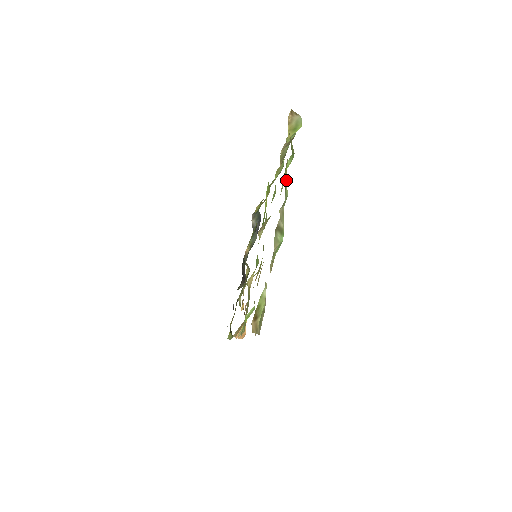
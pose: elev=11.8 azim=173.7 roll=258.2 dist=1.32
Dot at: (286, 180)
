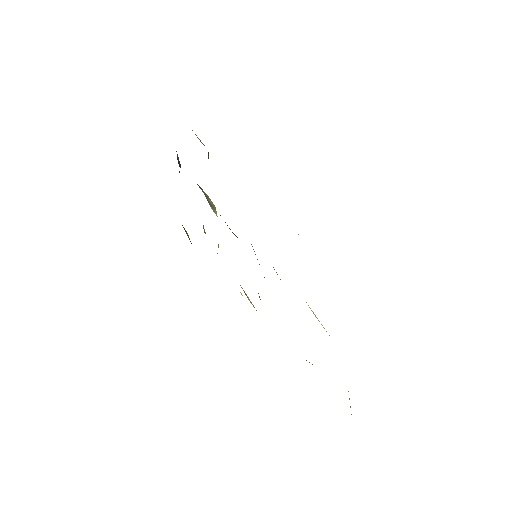
Dot at: occluded
